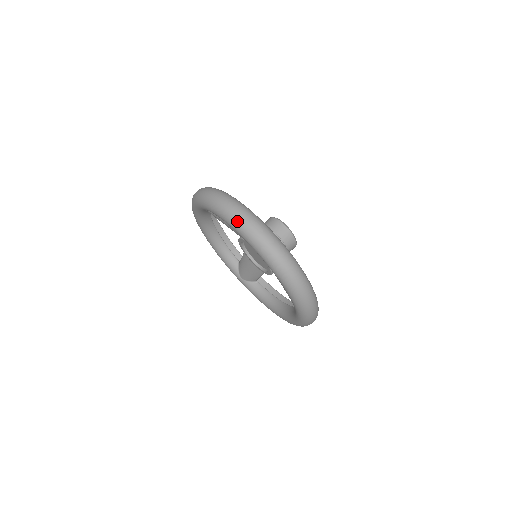
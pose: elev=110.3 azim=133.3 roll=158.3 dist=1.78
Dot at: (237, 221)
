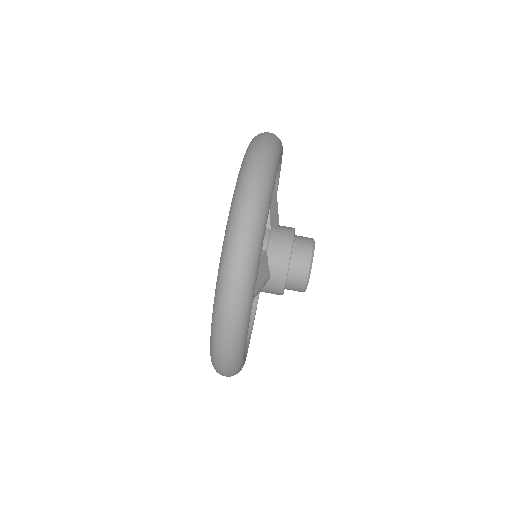
Dot at: (251, 150)
